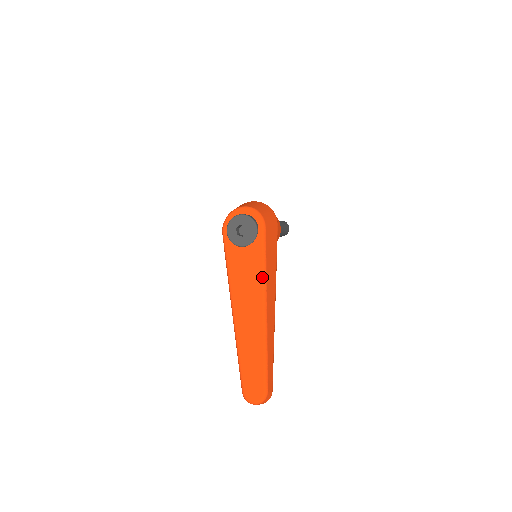
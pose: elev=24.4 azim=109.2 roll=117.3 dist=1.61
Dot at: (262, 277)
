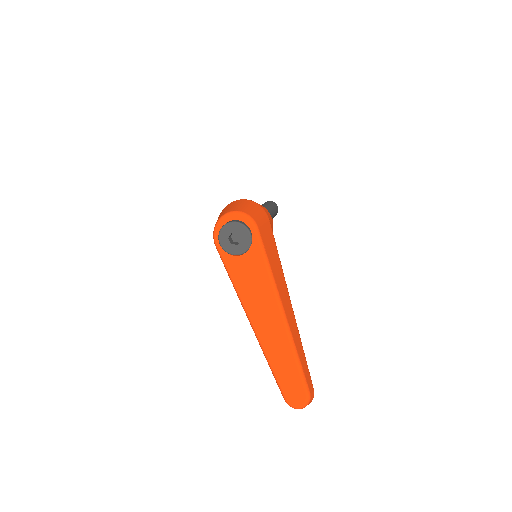
Dot at: (270, 281)
